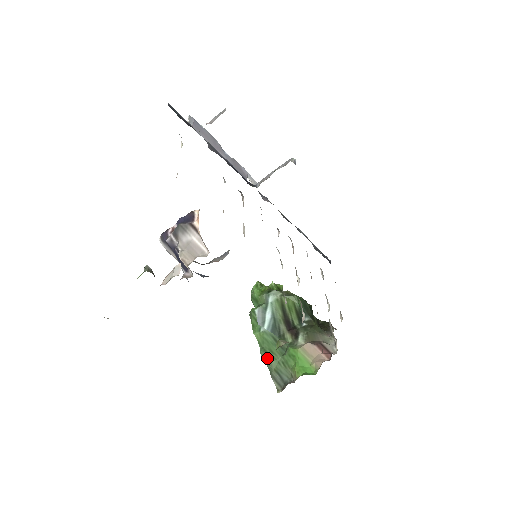
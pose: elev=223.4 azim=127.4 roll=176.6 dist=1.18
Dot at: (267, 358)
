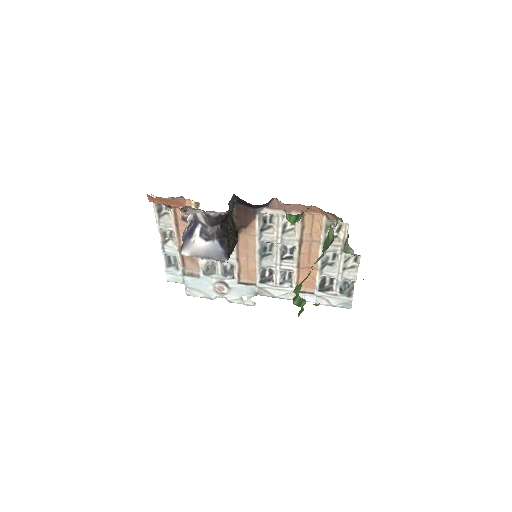
Dot at: (316, 261)
